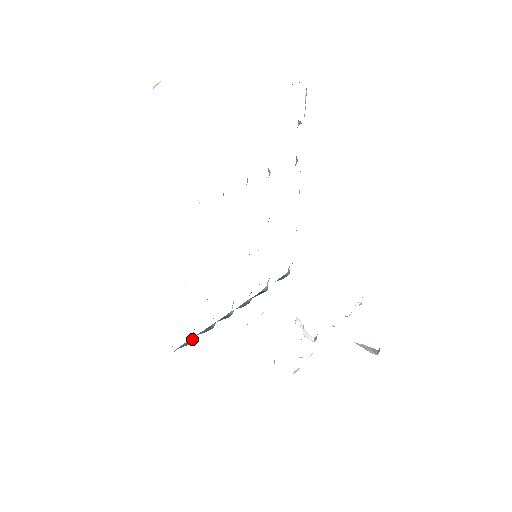
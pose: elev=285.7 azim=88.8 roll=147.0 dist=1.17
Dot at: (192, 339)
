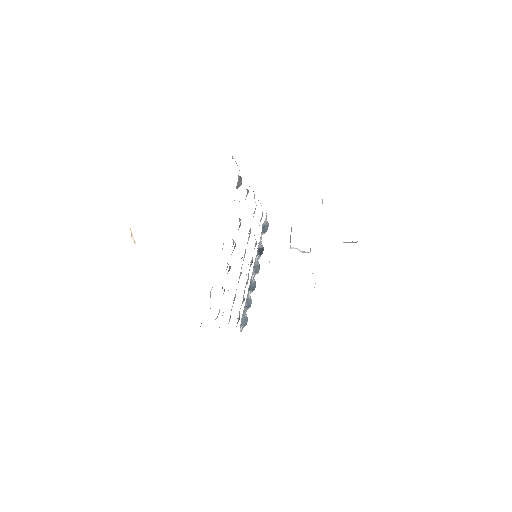
Dot at: (245, 316)
